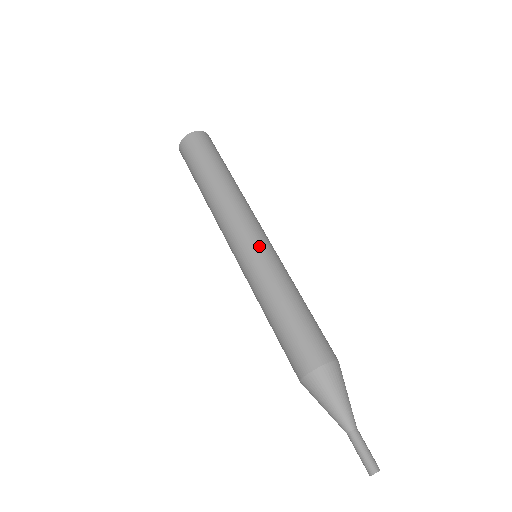
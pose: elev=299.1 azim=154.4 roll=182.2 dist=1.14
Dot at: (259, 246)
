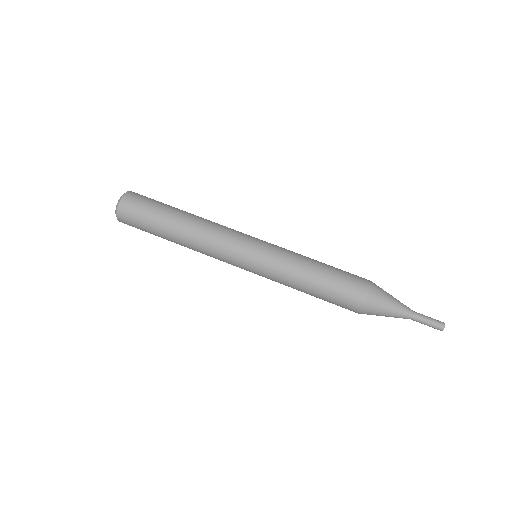
Dot at: (257, 249)
